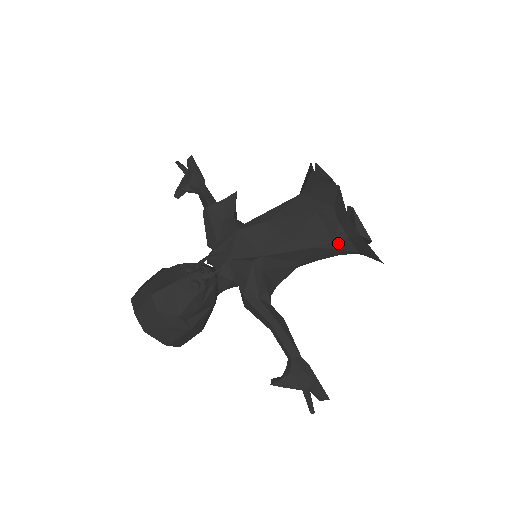
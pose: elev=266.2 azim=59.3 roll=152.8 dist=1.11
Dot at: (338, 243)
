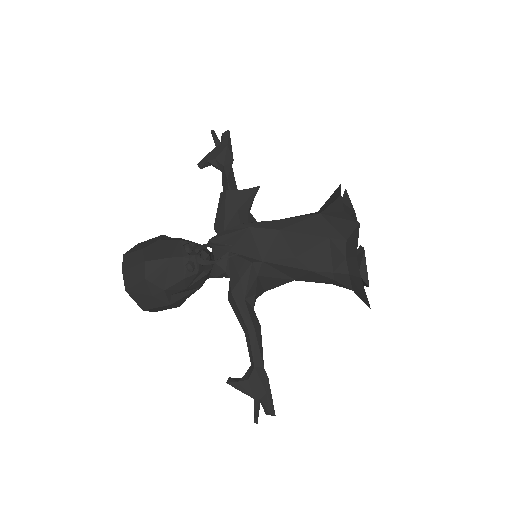
Dot at: (337, 275)
